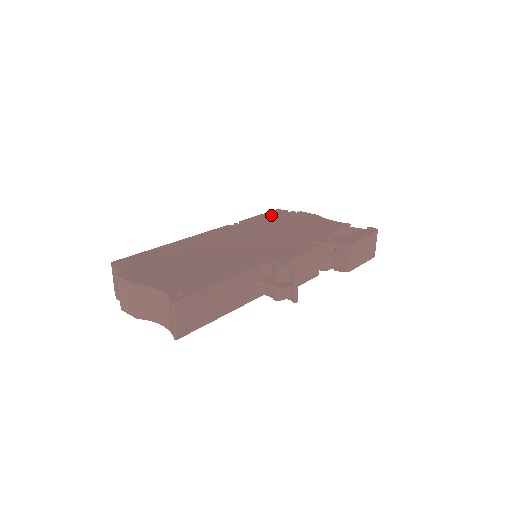
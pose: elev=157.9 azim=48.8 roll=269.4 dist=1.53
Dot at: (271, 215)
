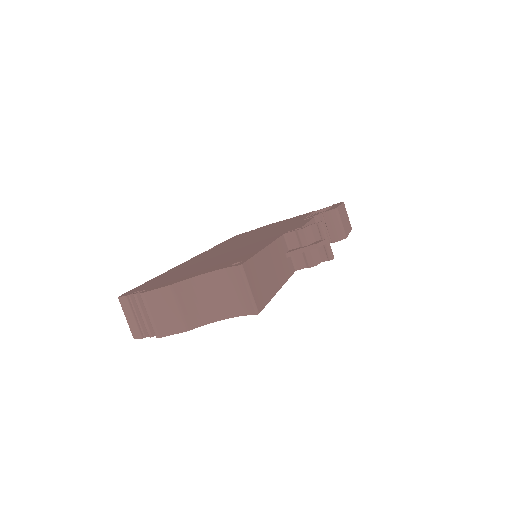
Dot at: (235, 237)
